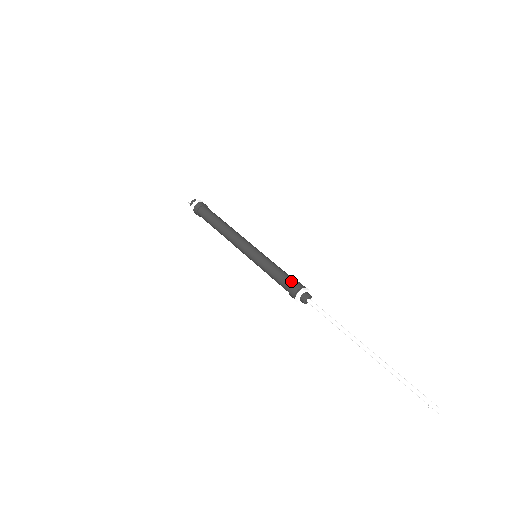
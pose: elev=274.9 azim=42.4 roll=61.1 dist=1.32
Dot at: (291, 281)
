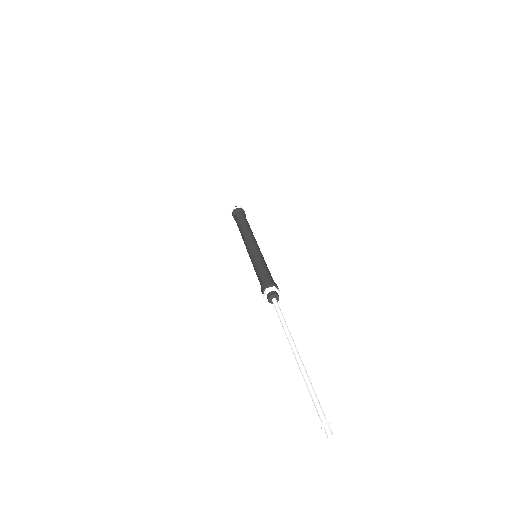
Dot at: (270, 279)
